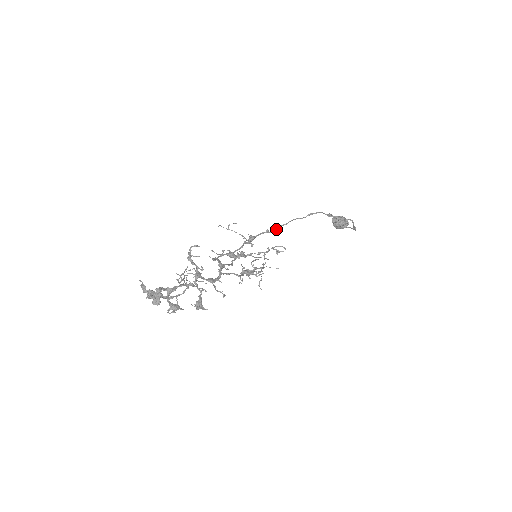
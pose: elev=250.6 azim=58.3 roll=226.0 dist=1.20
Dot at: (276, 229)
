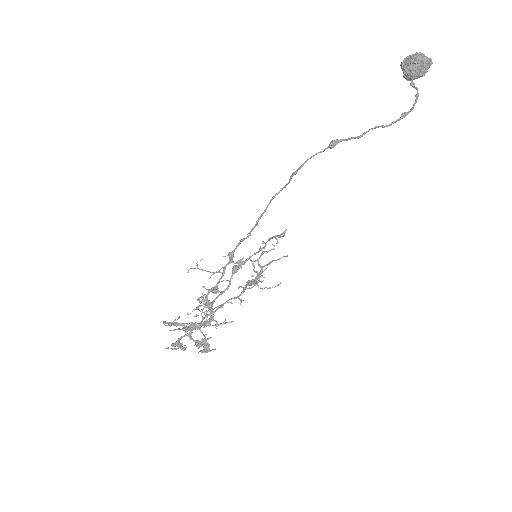
Dot at: (253, 229)
